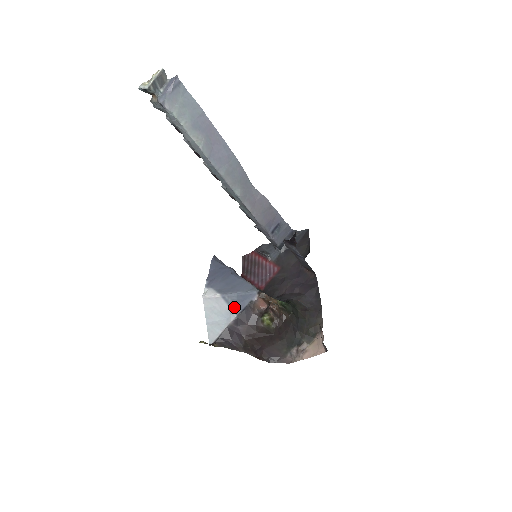
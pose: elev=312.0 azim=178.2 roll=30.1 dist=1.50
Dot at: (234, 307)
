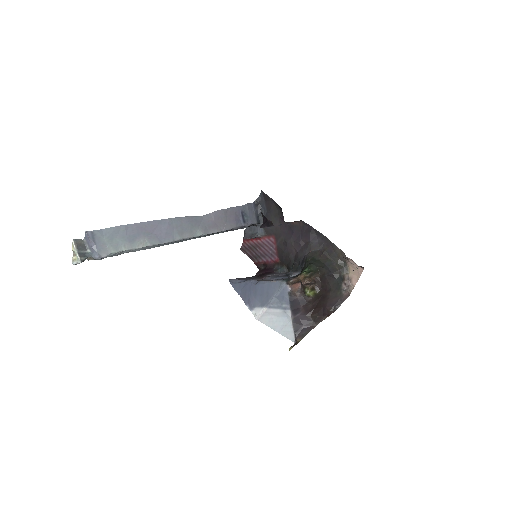
Dot at: (283, 307)
